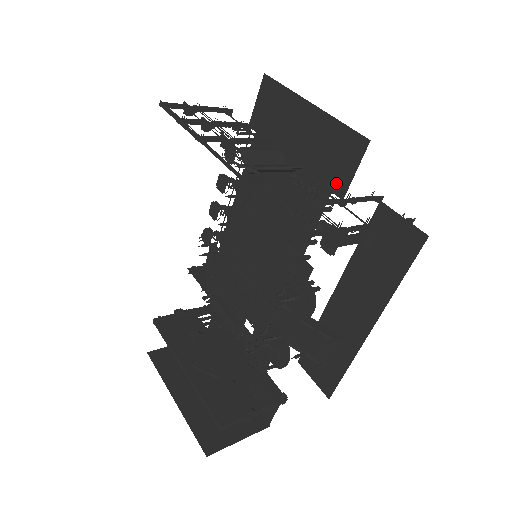
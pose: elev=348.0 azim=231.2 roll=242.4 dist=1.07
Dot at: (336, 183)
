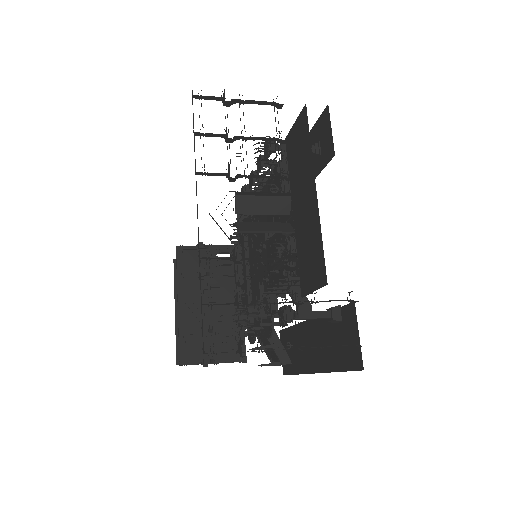
Dot at: (303, 279)
